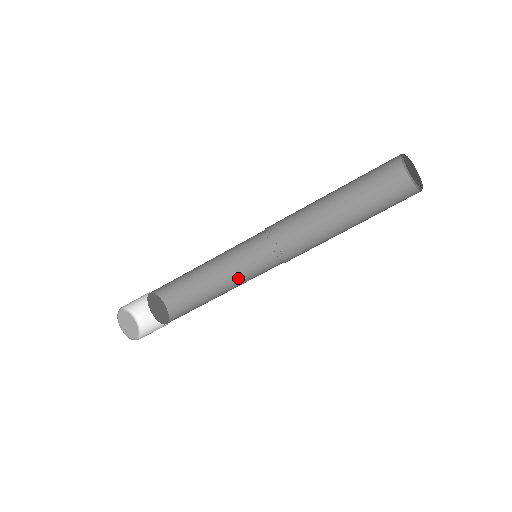
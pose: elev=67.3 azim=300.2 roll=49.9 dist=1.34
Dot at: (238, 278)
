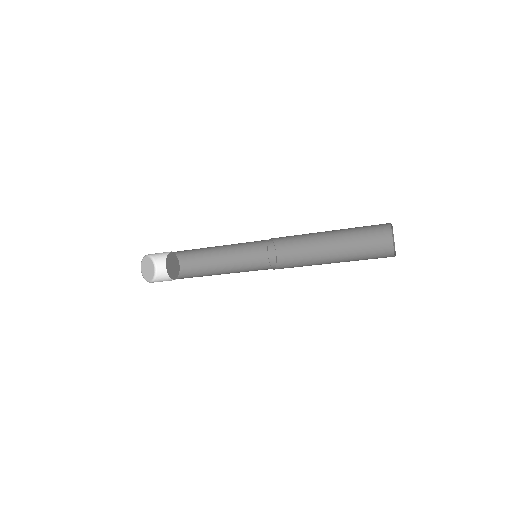
Dot at: (239, 261)
